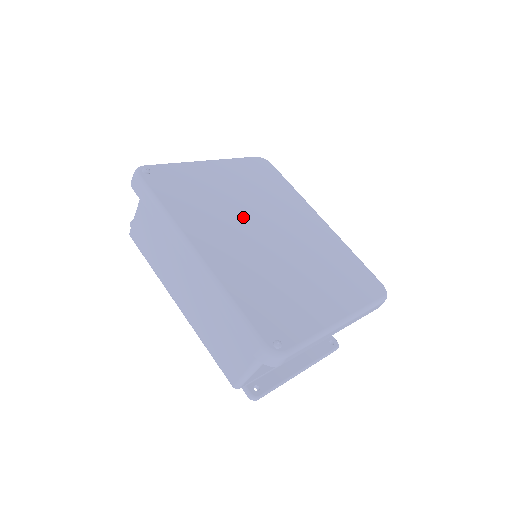
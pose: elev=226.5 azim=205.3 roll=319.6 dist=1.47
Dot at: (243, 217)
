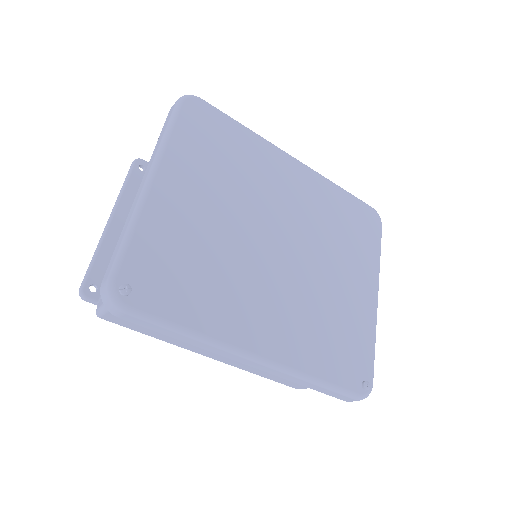
Dot at: (249, 248)
